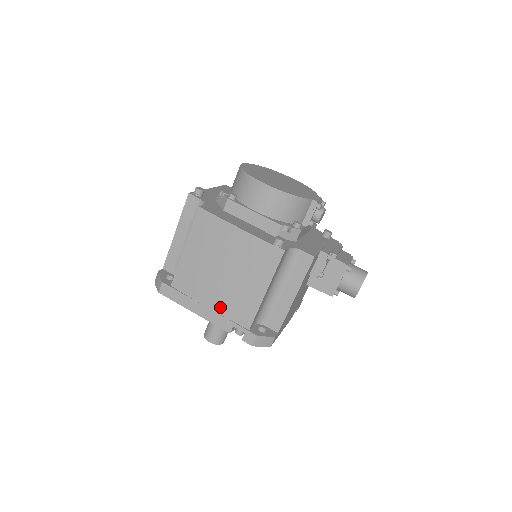
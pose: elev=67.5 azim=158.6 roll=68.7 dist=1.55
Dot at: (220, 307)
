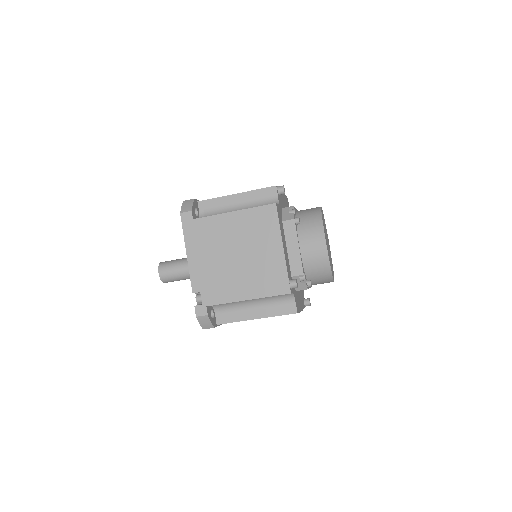
Dot at: occluded
